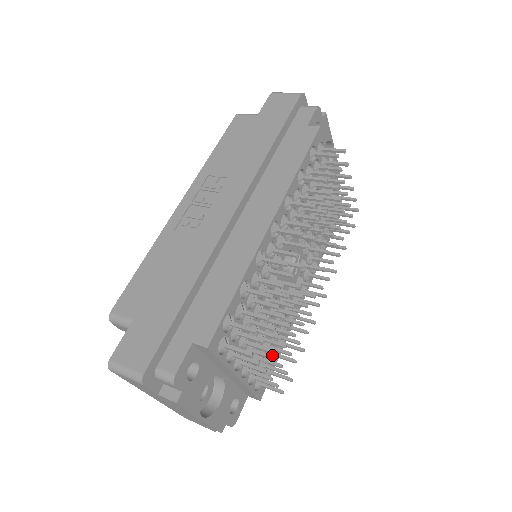
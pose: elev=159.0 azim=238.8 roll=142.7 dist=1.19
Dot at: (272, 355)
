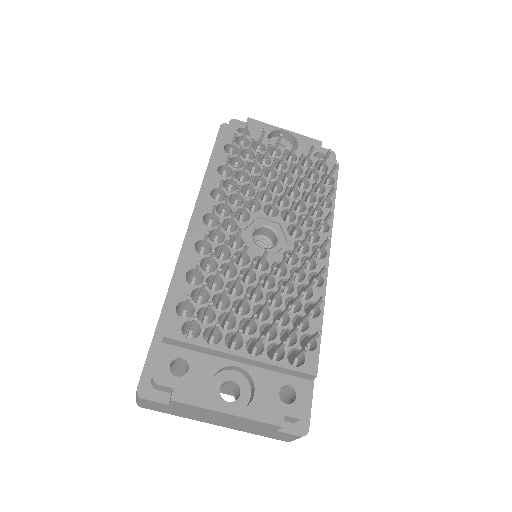
Dot at: (252, 315)
